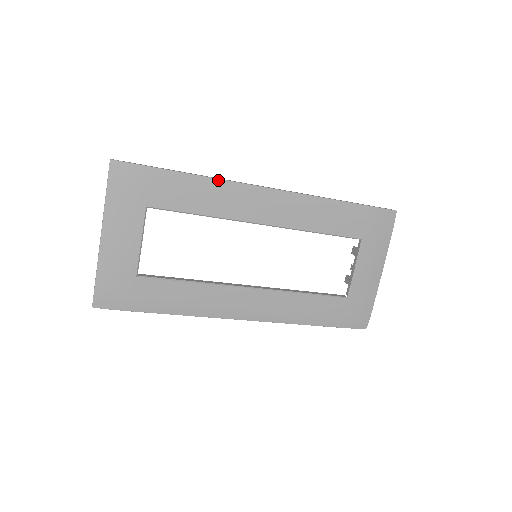
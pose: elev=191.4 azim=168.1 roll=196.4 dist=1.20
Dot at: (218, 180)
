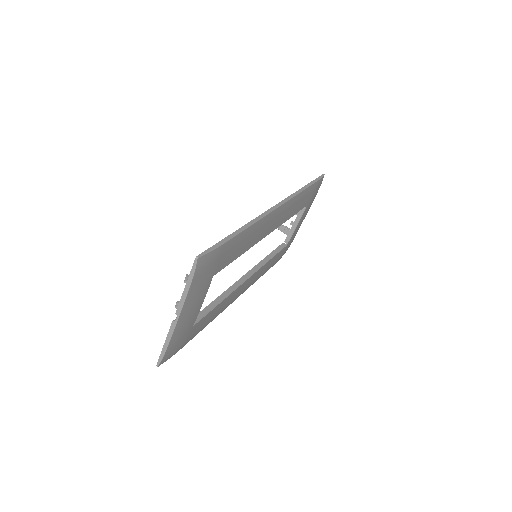
Dot at: (256, 223)
